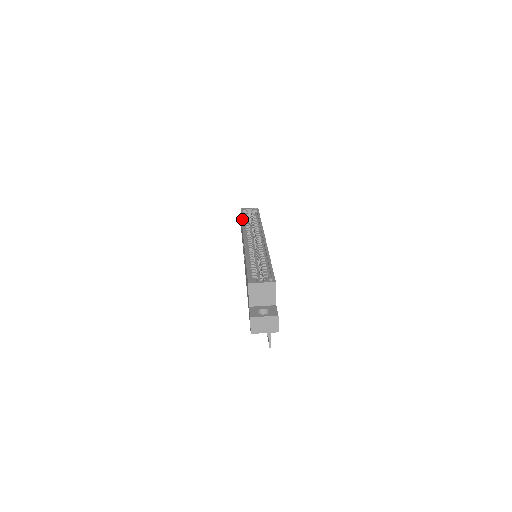
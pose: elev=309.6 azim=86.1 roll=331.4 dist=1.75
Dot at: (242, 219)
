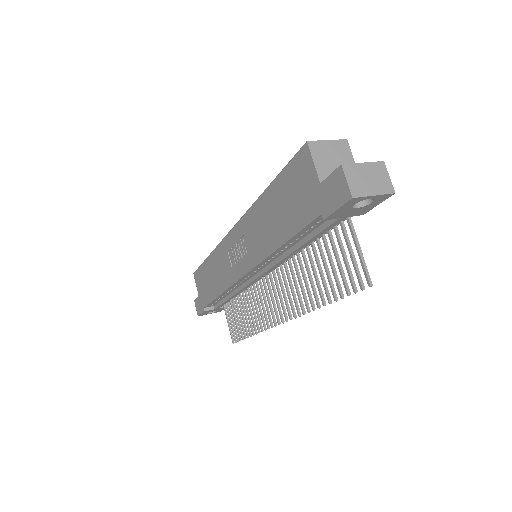
Dot at: (207, 257)
